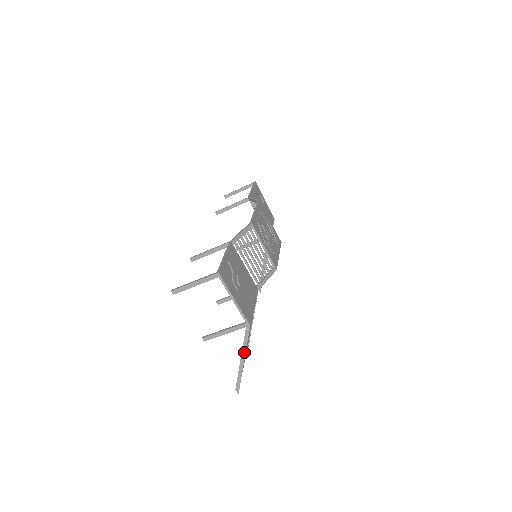
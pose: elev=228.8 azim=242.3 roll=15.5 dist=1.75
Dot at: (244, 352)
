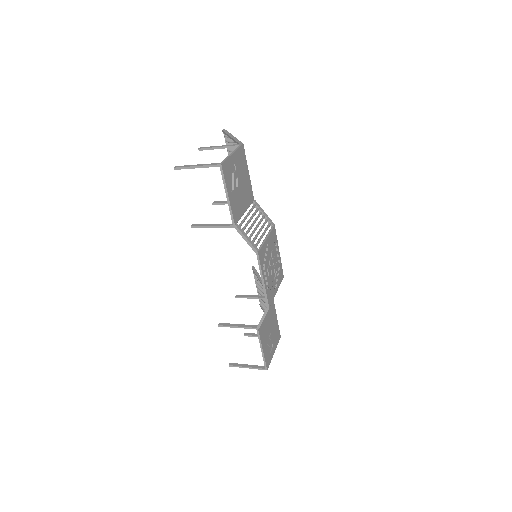
Dot at: occluded
